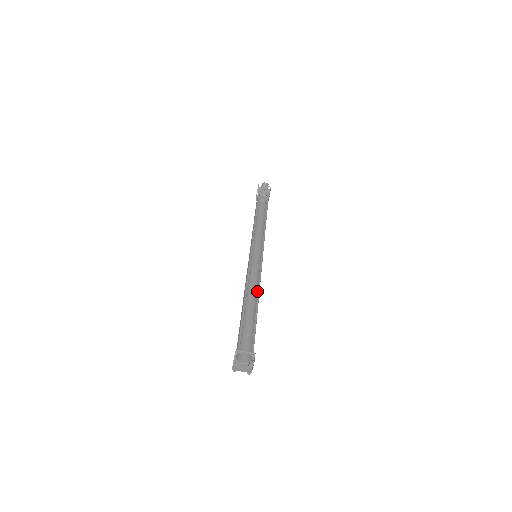
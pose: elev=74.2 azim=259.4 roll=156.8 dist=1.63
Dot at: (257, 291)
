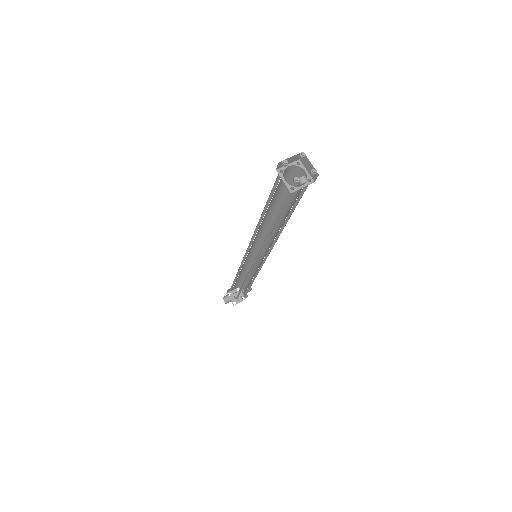
Dot at: occluded
